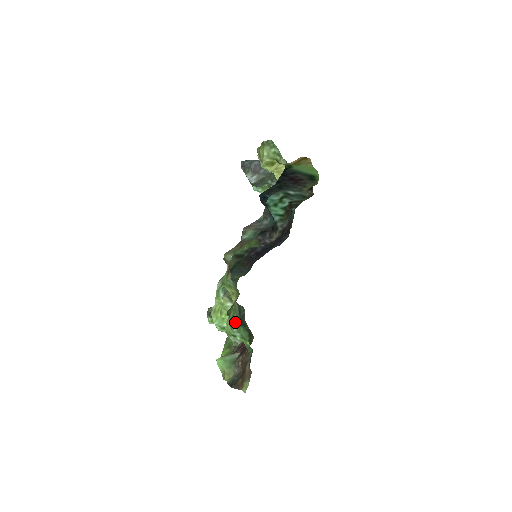
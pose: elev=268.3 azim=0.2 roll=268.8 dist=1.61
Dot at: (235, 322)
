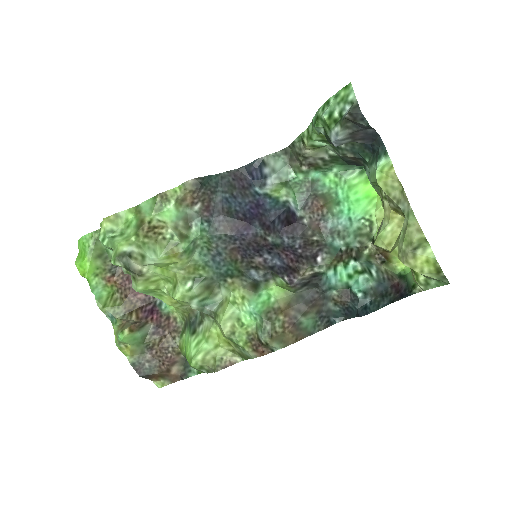
Dot at: (193, 339)
